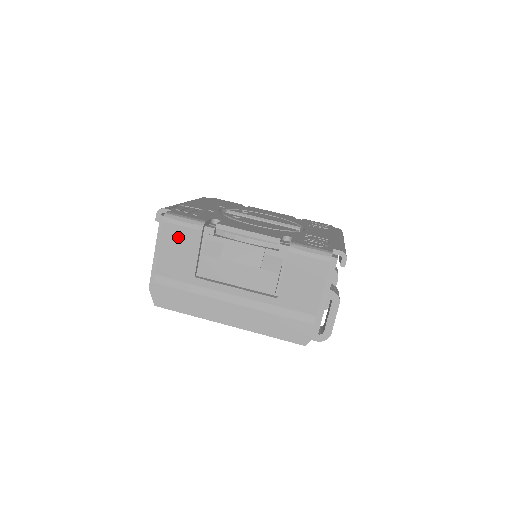
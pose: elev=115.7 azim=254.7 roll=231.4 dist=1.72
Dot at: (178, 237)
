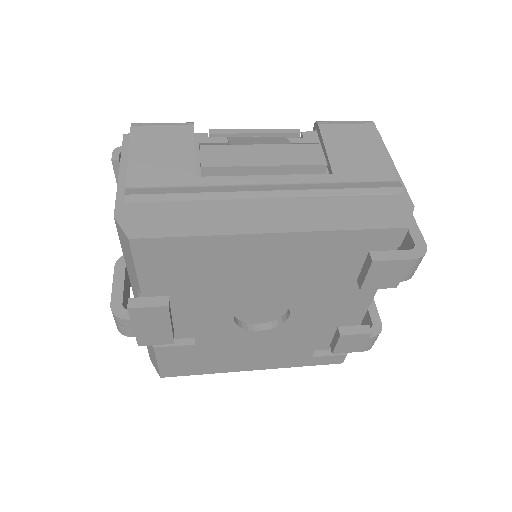
Dot at: (158, 137)
